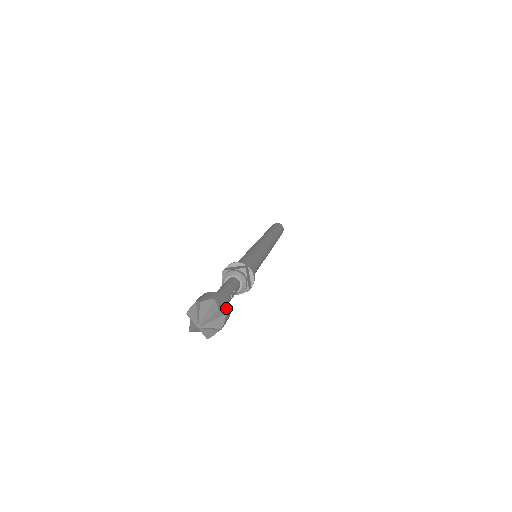
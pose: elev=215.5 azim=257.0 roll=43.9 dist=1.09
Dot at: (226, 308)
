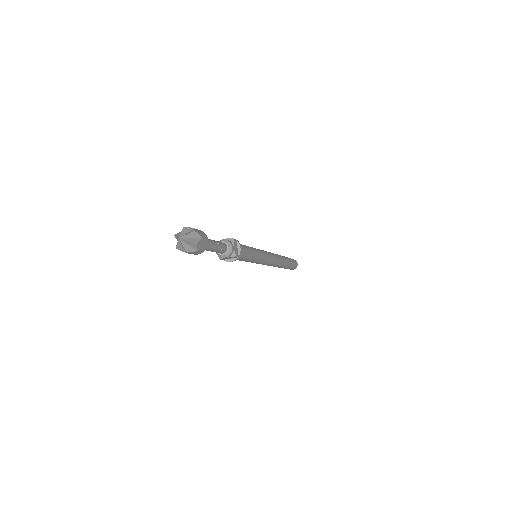
Dot at: (203, 236)
